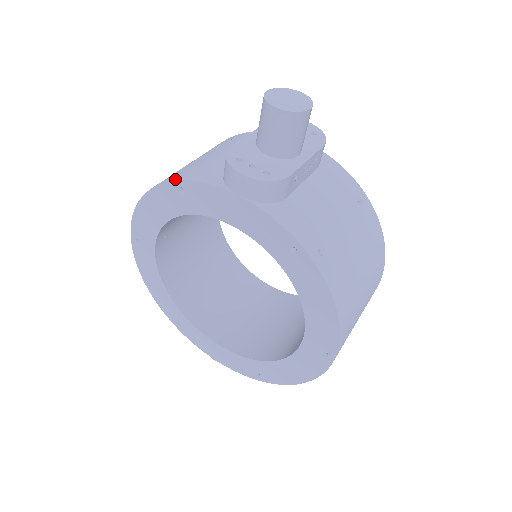
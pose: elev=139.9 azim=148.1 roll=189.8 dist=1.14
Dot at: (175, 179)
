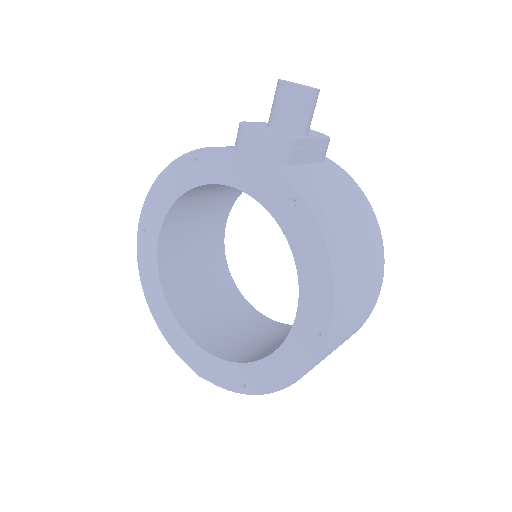
Dot at: (191, 151)
